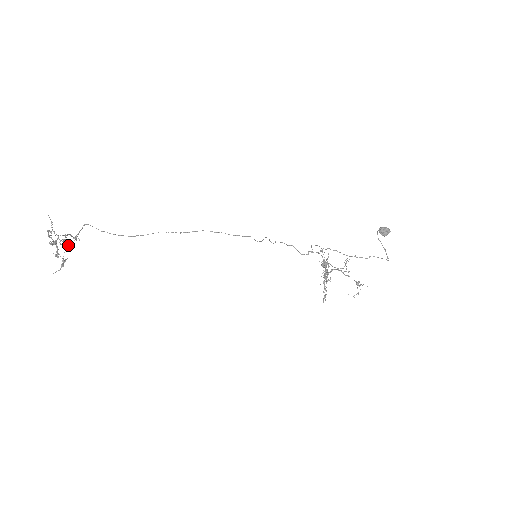
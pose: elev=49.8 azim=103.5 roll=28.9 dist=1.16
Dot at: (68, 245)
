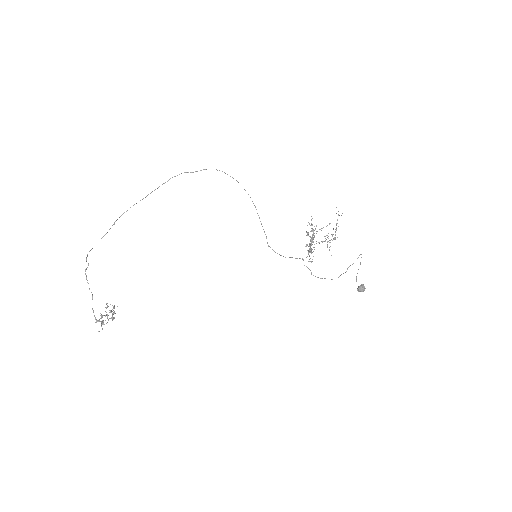
Dot at: occluded
